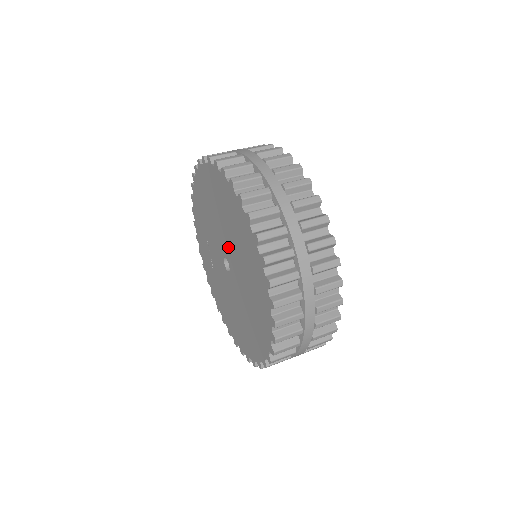
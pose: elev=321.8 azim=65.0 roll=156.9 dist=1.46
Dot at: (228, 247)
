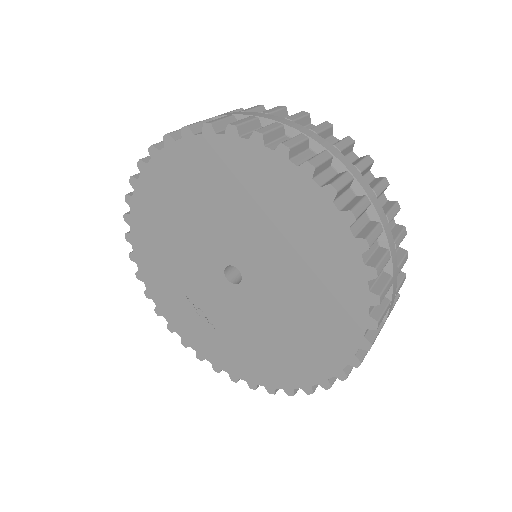
Dot at: (223, 240)
